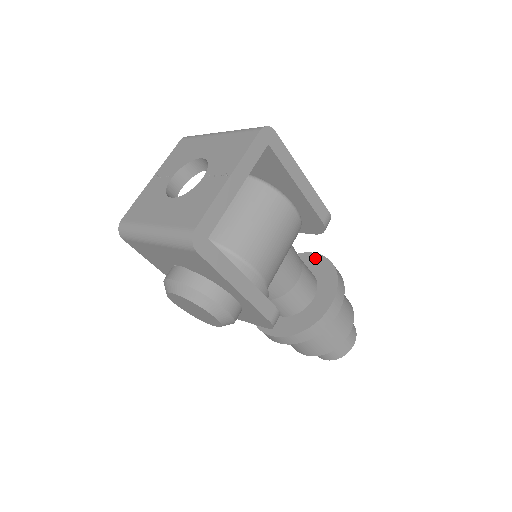
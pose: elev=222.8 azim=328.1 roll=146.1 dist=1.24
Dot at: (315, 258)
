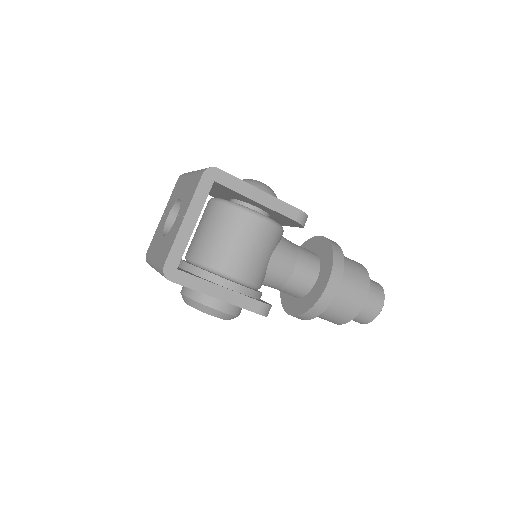
Dot at: (321, 241)
